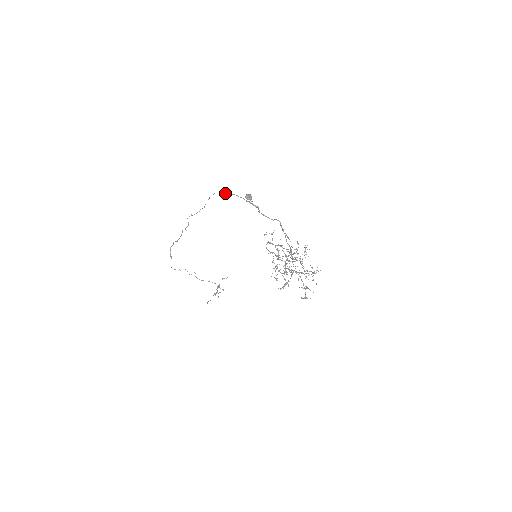
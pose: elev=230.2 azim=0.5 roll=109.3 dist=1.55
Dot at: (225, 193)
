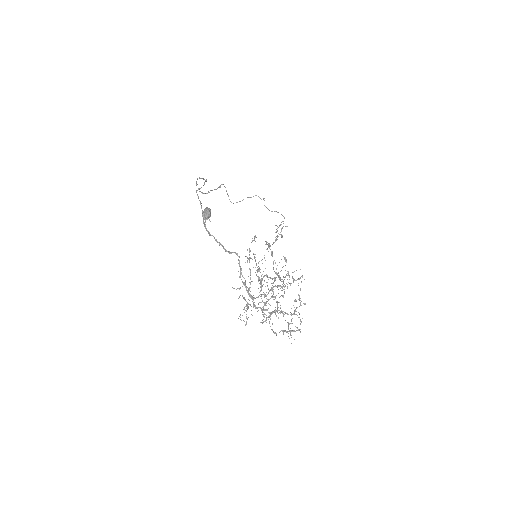
Dot at: (196, 192)
